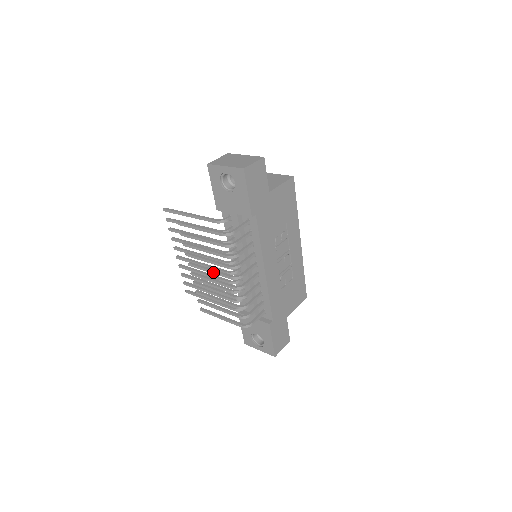
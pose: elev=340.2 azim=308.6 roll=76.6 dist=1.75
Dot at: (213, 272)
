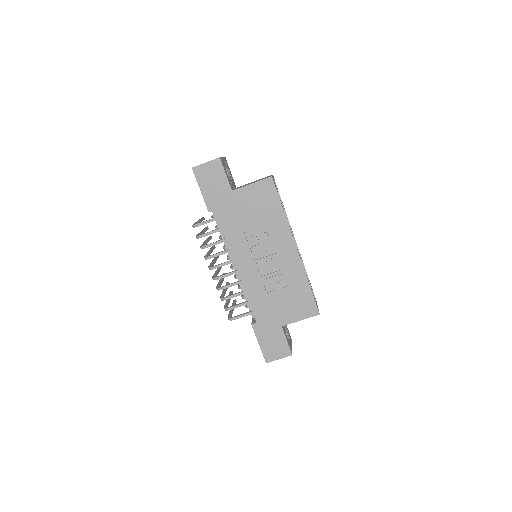
Dot at: occluded
